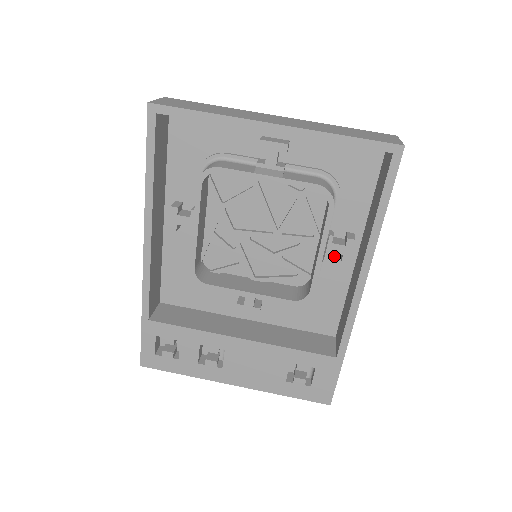
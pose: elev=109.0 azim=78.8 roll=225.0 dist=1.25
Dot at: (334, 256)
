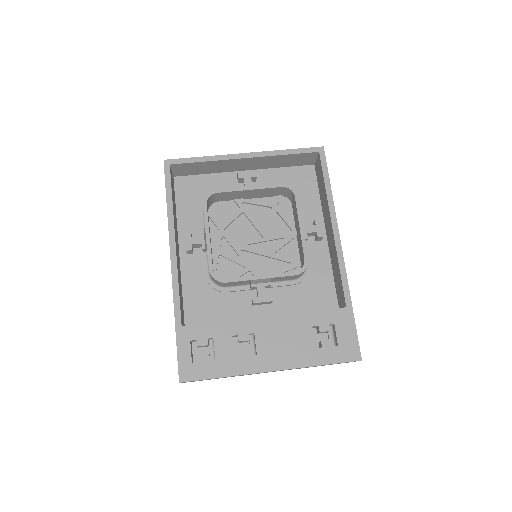
Dot at: (311, 244)
